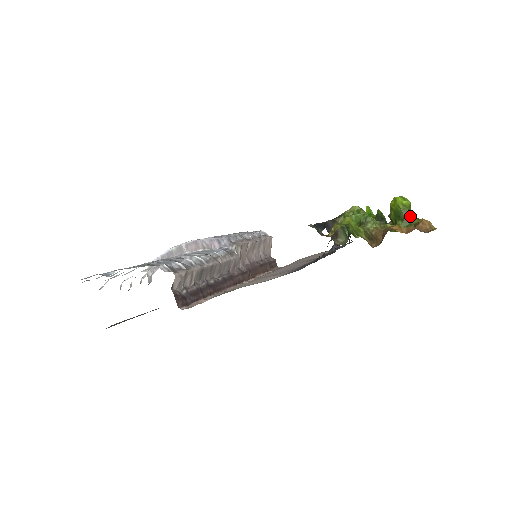
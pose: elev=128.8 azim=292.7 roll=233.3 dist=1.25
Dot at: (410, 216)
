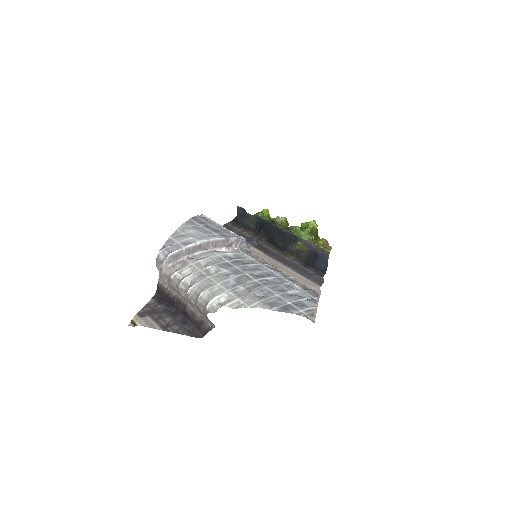
Dot at: occluded
